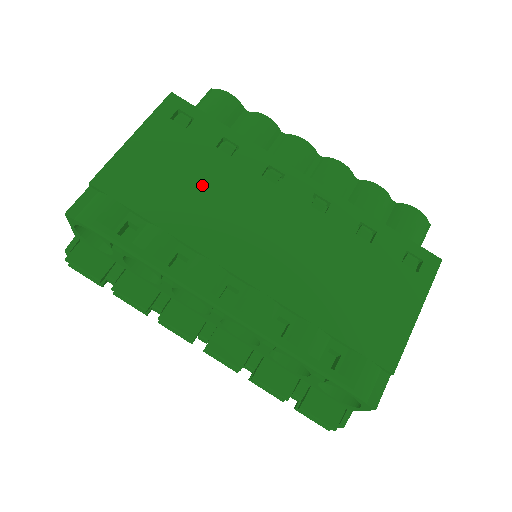
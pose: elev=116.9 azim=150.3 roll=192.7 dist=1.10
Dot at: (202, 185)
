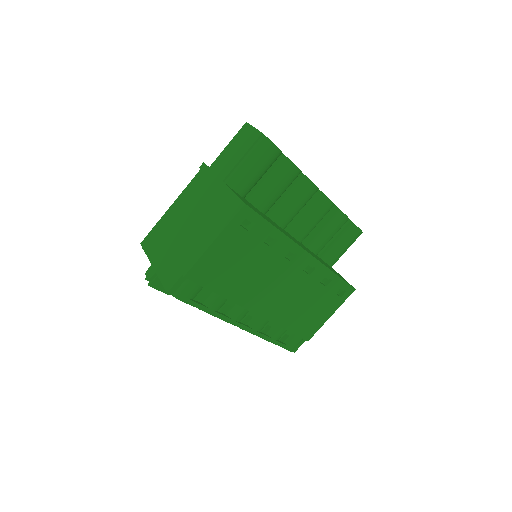
Dot at: (249, 268)
